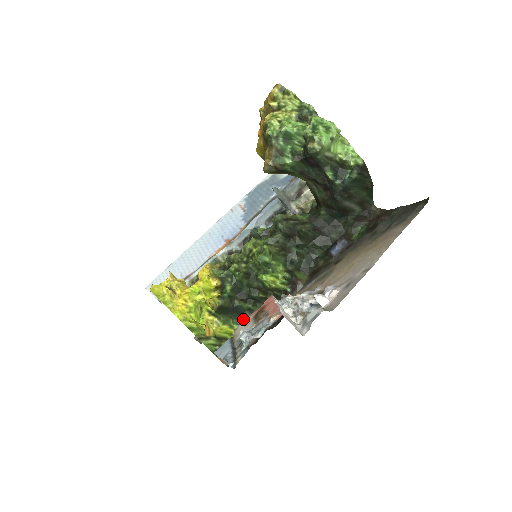
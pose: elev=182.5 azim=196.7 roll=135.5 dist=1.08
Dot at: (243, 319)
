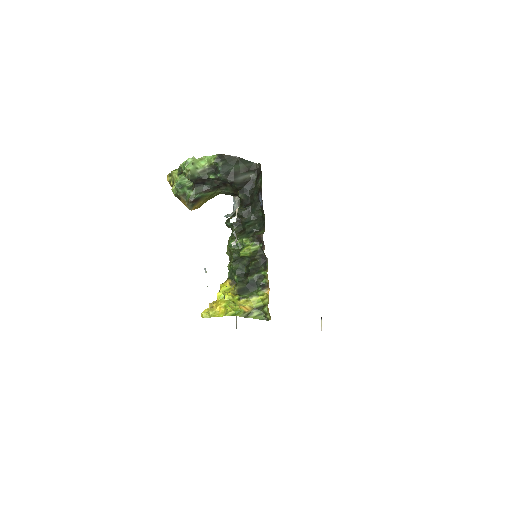
Dot at: (260, 285)
